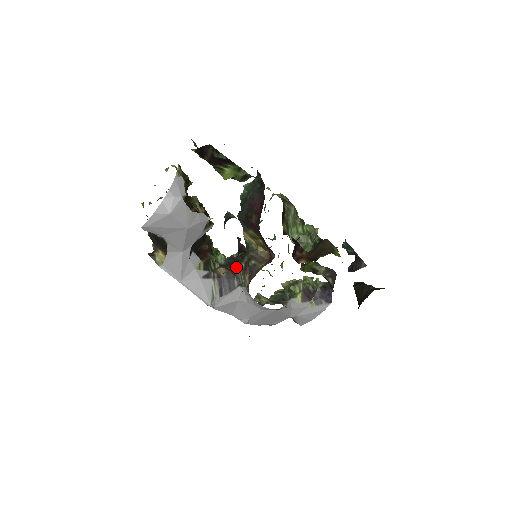
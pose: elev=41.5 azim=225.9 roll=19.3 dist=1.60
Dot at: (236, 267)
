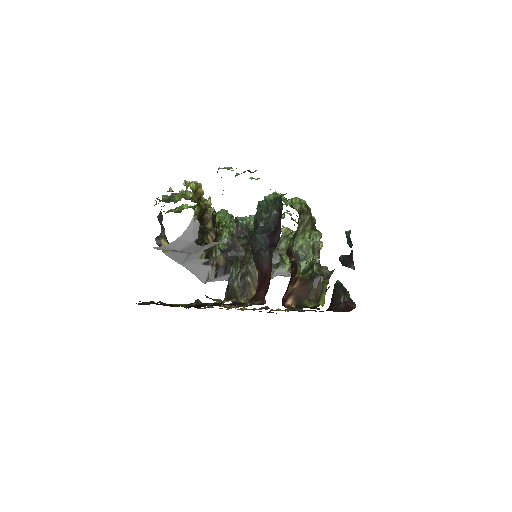
Dot at: (235, 258)
